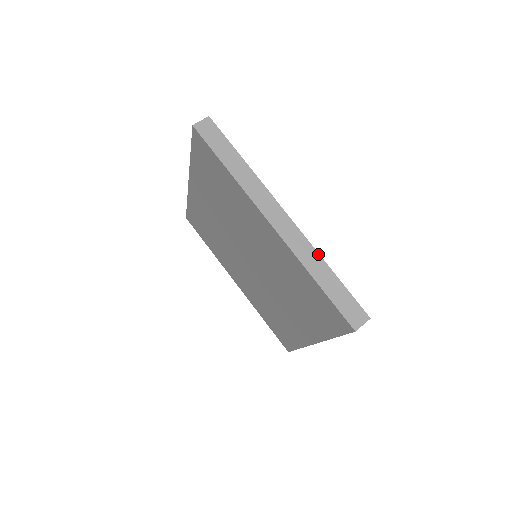
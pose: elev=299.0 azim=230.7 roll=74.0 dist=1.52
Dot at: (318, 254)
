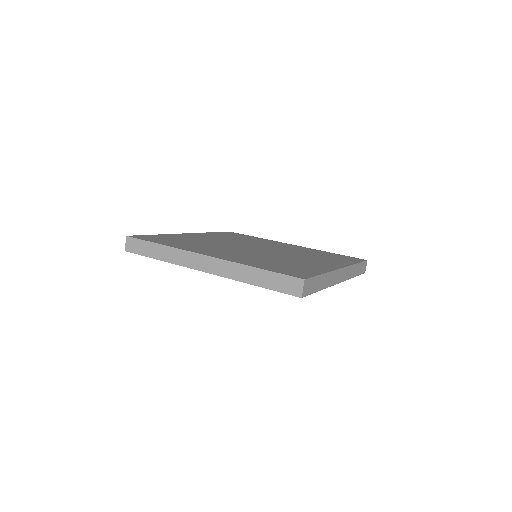
Dot at: (353, 265)
